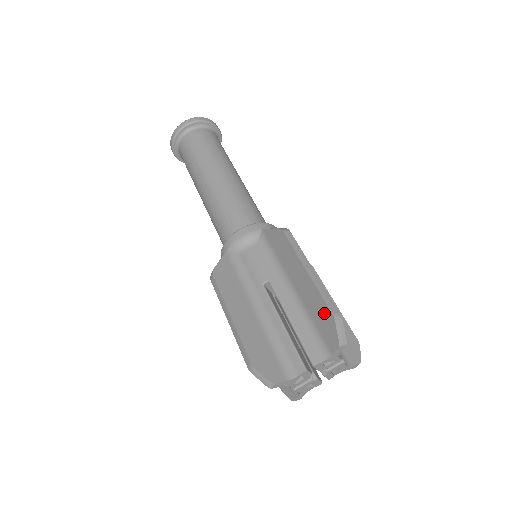
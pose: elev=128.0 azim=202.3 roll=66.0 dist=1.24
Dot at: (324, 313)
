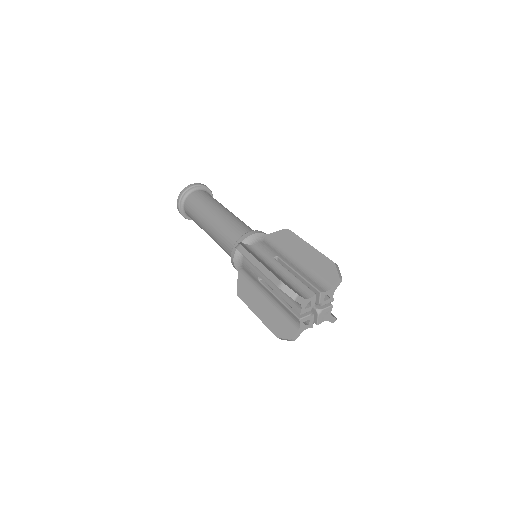
Dot at: (326, 264)
